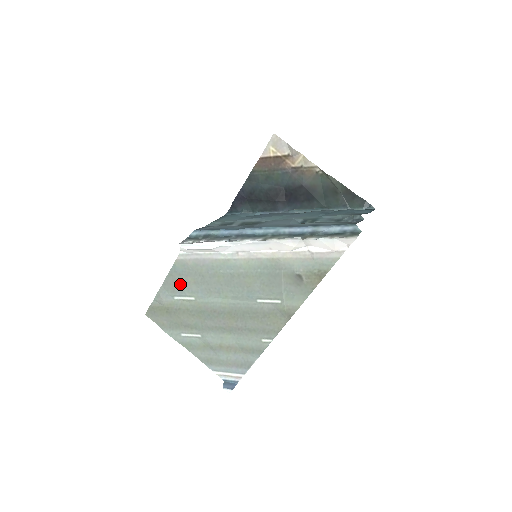
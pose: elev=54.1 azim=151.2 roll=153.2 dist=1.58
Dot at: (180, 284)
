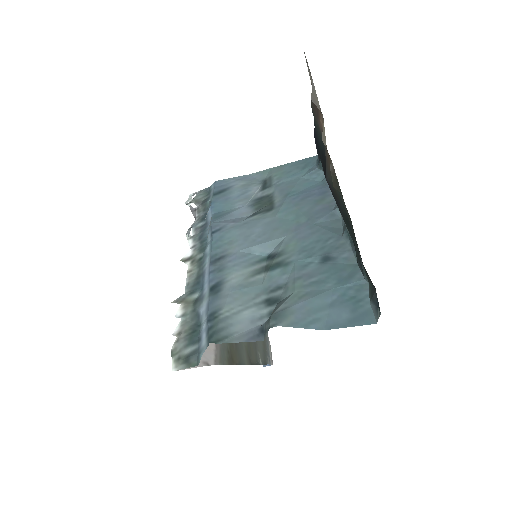
Dot at: occluded
